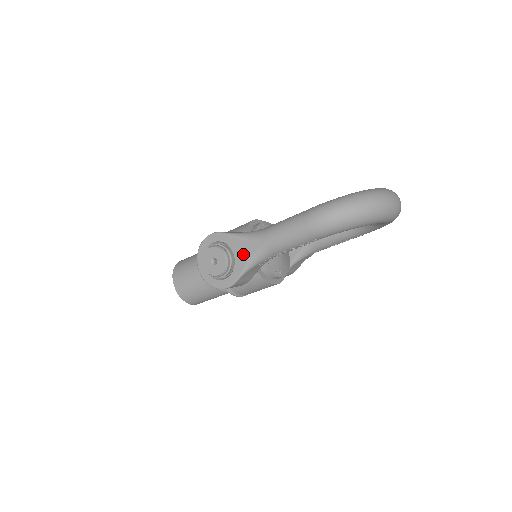
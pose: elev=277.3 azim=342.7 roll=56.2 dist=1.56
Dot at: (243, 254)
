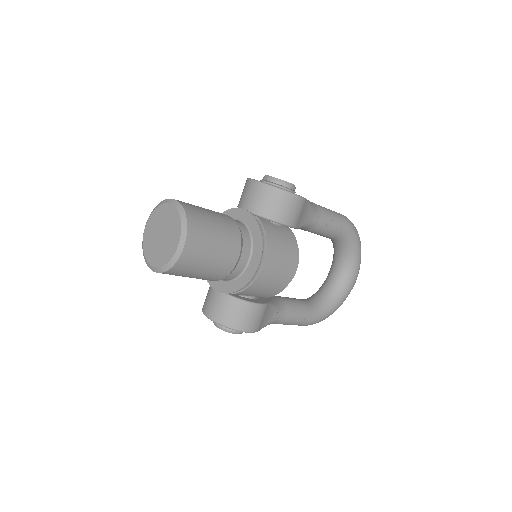
Dot at: occluded
